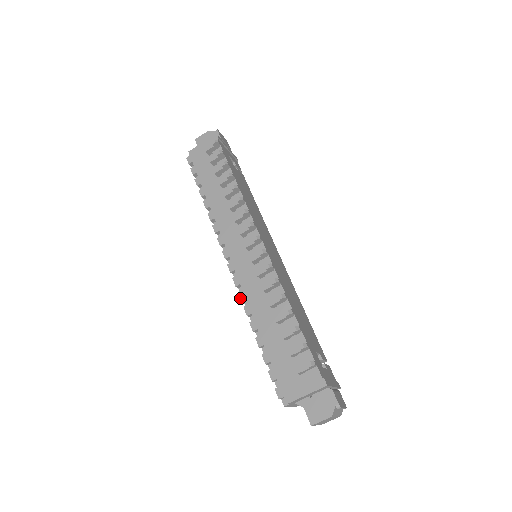
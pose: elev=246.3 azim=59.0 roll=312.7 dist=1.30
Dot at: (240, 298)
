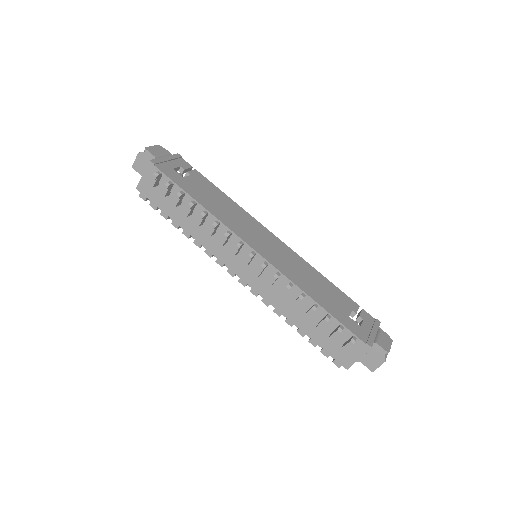
Dot at: (266, 305)
